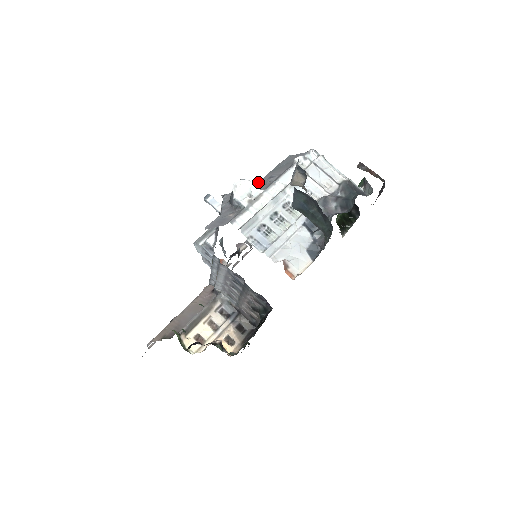
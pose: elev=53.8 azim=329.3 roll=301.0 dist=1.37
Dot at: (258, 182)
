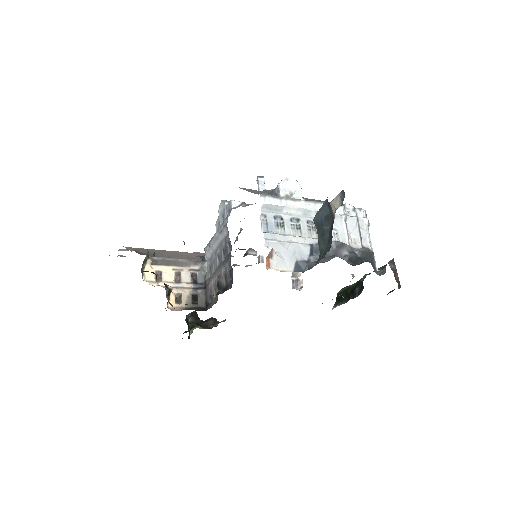
Dot at: (306, 198)
